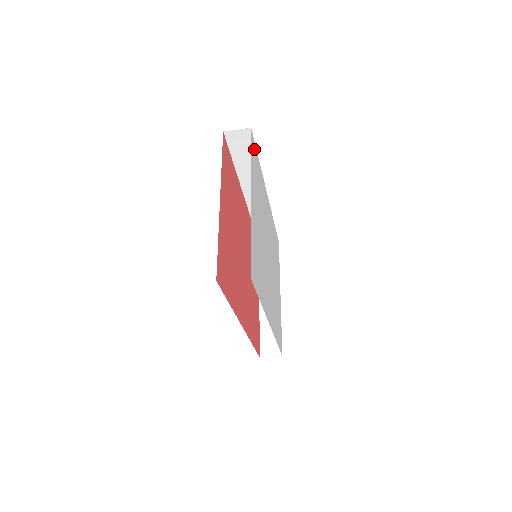
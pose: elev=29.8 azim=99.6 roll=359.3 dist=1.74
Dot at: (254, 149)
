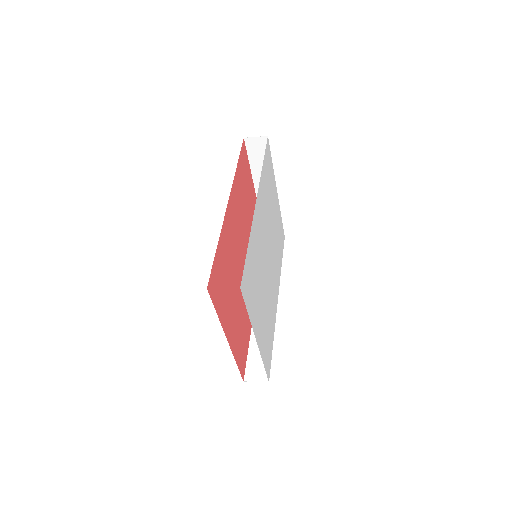
Dot at: (245, 279)
